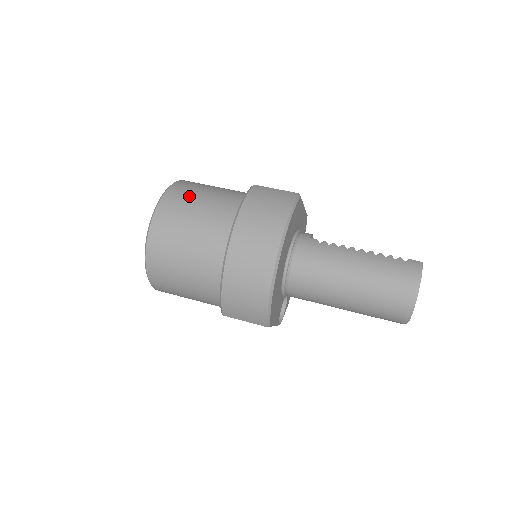
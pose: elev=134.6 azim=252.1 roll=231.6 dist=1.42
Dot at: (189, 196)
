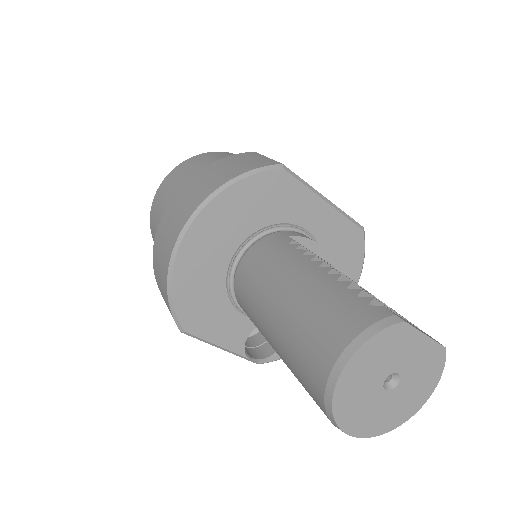
Dot at: (205, 161)
